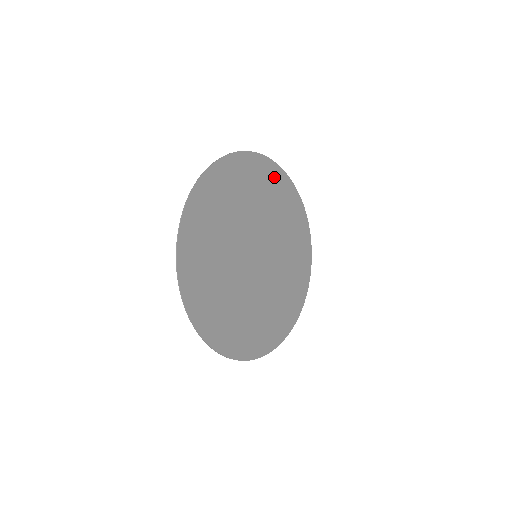
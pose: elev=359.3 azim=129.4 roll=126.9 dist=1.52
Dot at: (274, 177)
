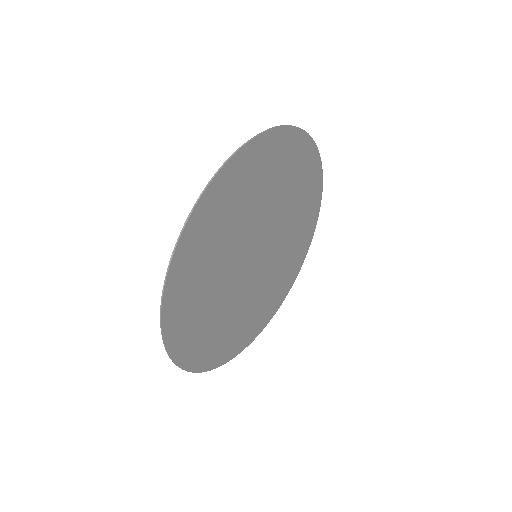
Dot at: (307, 161)
